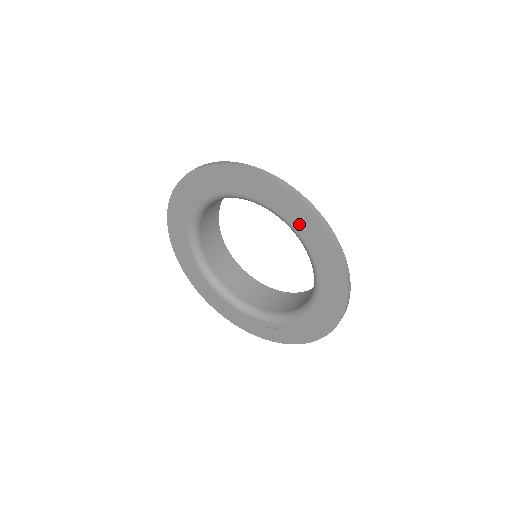
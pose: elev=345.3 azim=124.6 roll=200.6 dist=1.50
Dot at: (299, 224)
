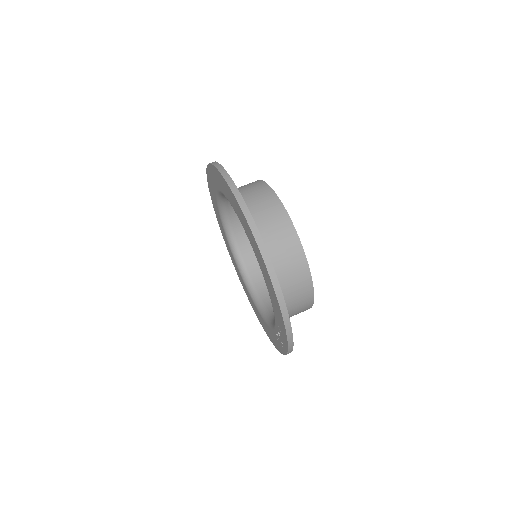
Dot at: (222, 187)
